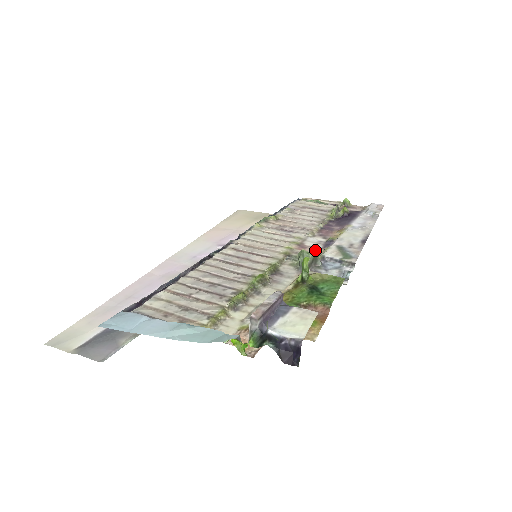
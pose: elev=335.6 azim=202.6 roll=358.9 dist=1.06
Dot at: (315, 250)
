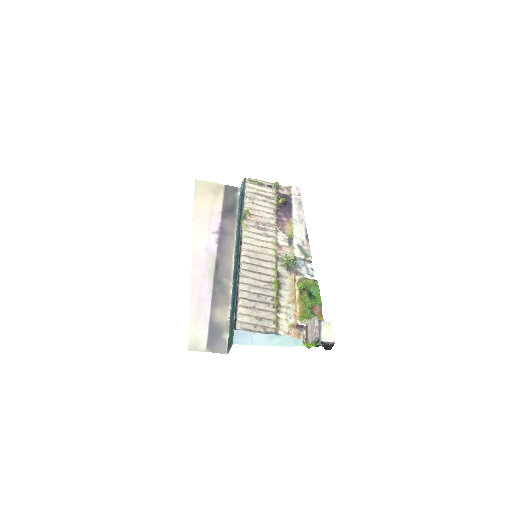
Dot at: (287, 249)
